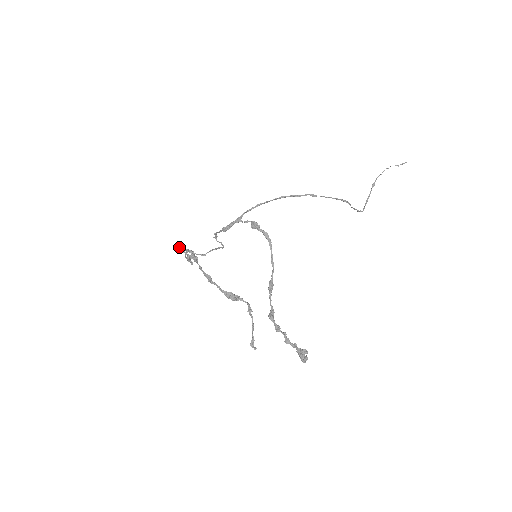
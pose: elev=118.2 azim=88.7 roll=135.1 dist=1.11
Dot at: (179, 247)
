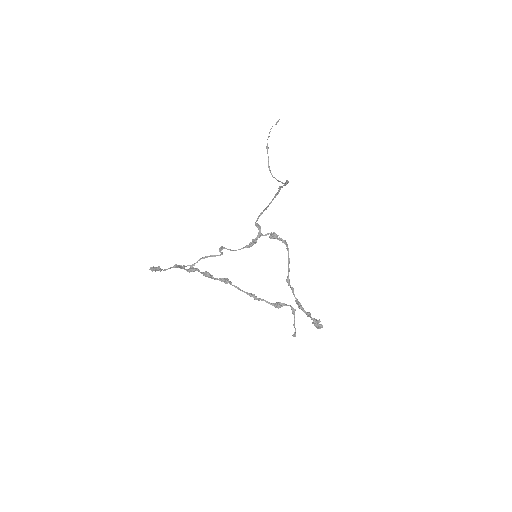
Dot at: (207, 275)
